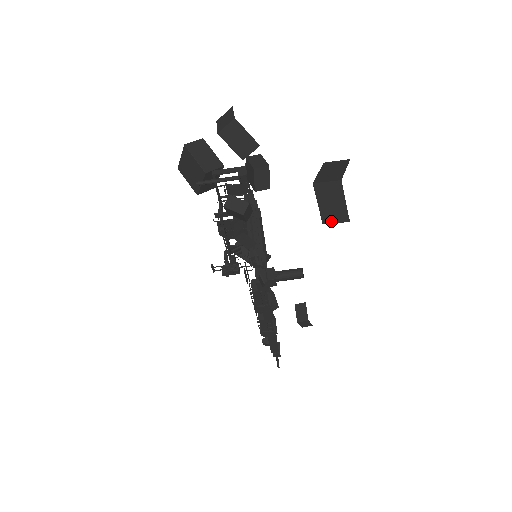
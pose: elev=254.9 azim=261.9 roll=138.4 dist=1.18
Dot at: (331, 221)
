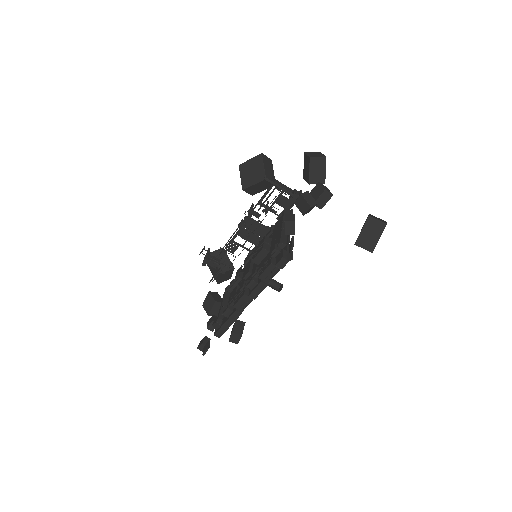
Dot at: (361, 246)
